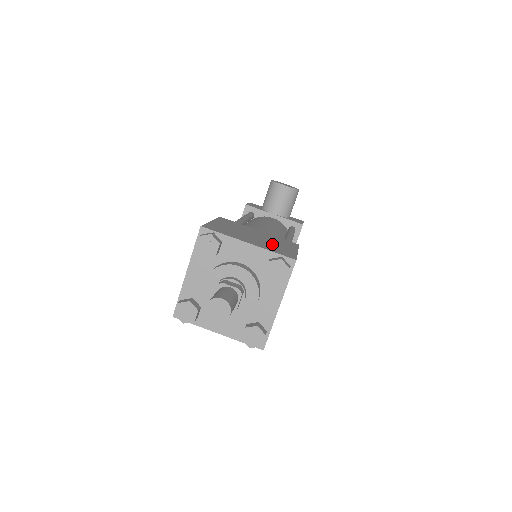
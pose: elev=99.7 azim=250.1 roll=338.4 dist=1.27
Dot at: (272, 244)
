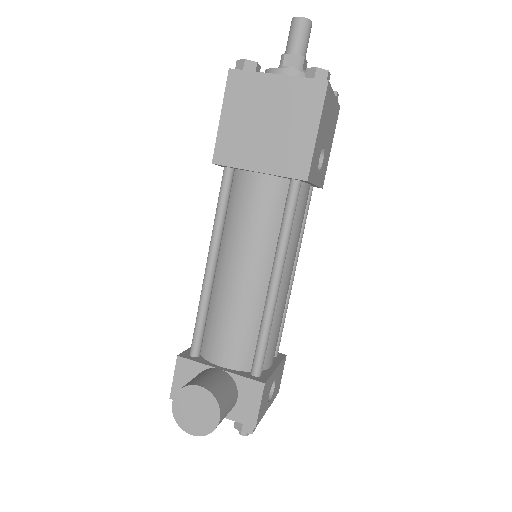
Dot at: occluded
